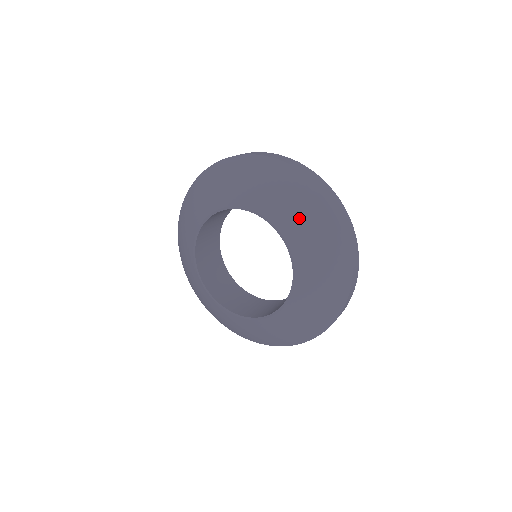
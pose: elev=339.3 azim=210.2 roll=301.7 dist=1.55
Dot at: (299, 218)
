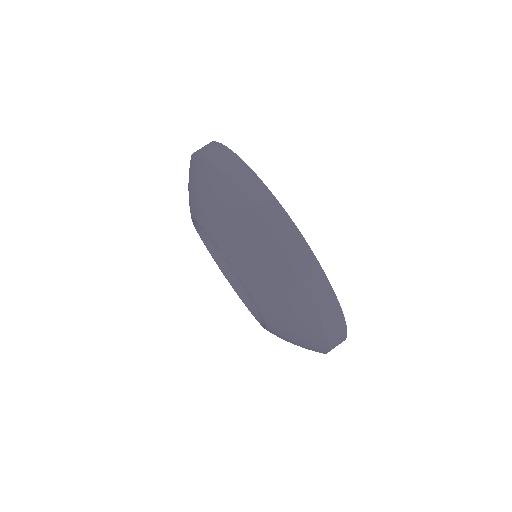
Dot at: occluded
